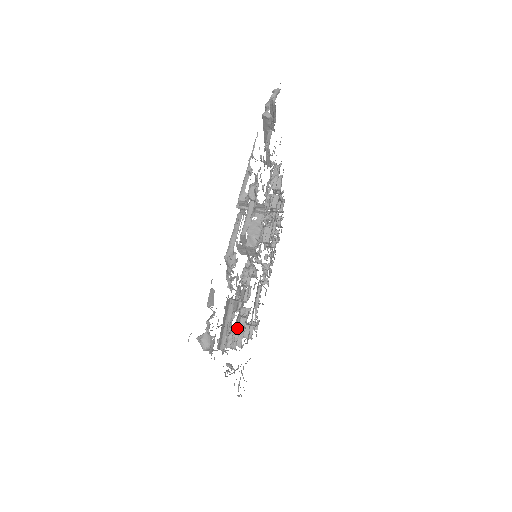
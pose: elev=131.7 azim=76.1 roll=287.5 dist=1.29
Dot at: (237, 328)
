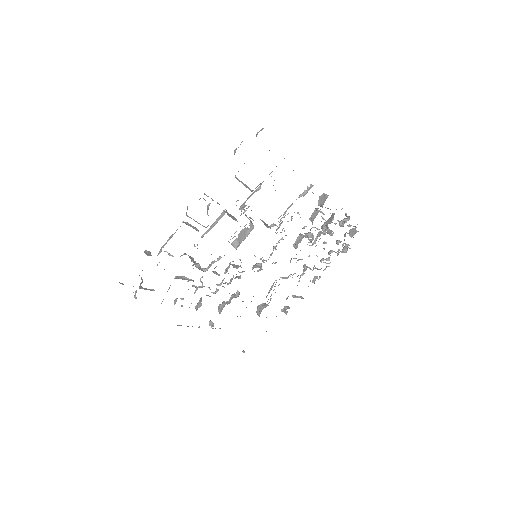
Dot at: occluded
